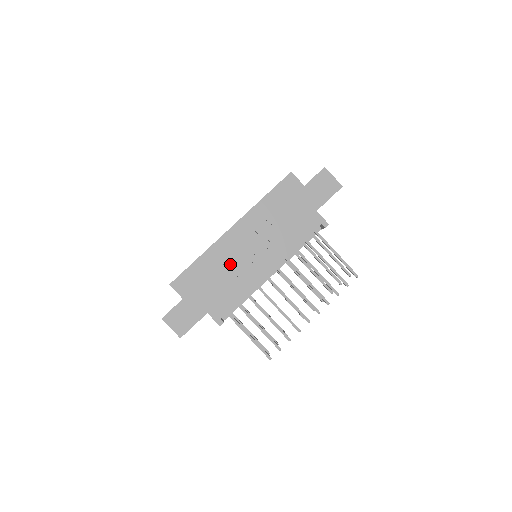
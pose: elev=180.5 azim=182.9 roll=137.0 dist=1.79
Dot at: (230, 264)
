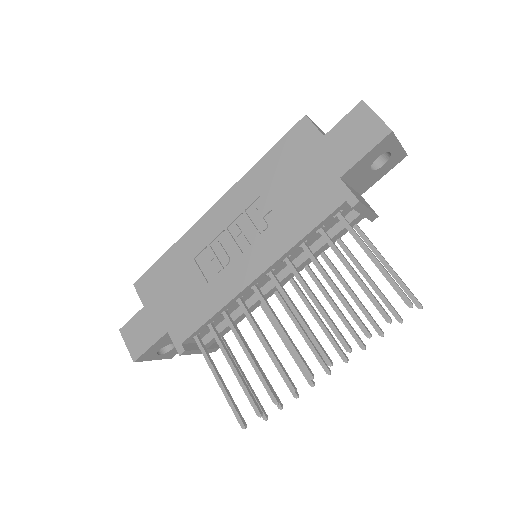
Dot at: (205, 262)
